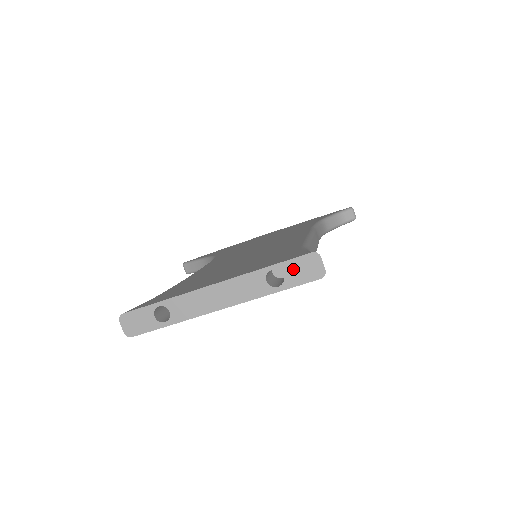
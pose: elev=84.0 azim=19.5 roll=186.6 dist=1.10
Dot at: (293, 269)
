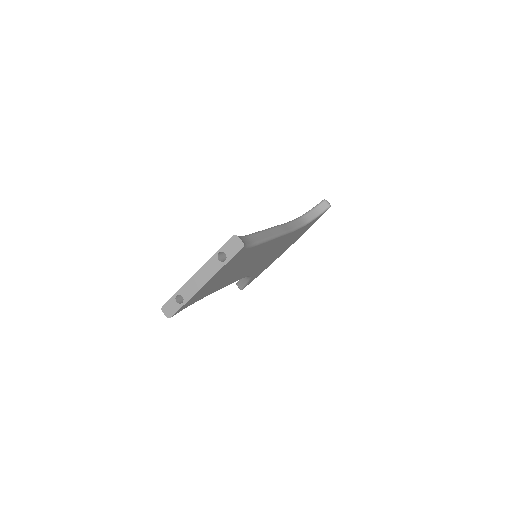
Dot at: (228, 248)
